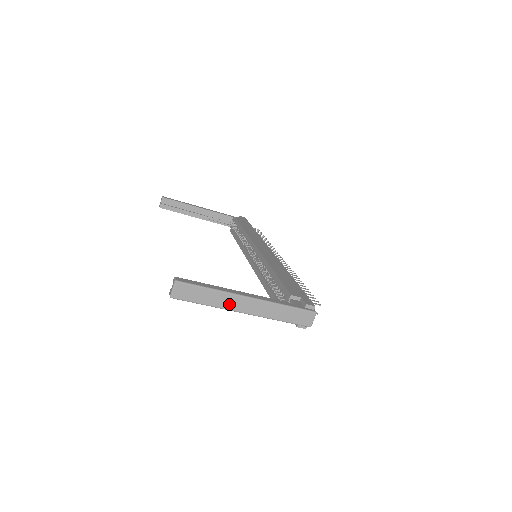
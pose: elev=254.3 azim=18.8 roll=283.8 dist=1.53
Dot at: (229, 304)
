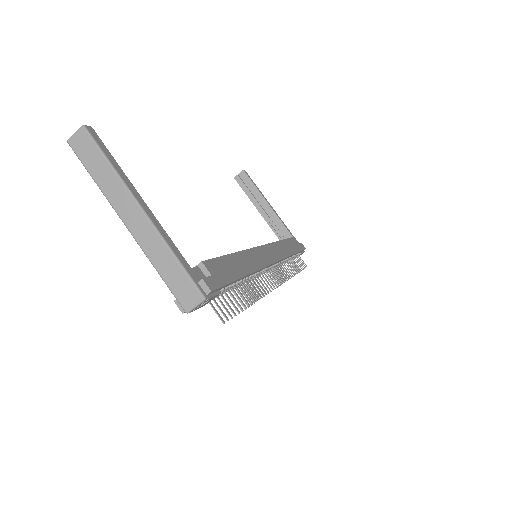
Dot at: (117, 199)
